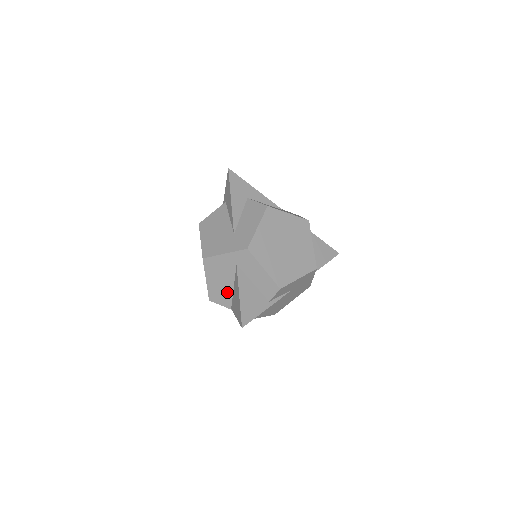
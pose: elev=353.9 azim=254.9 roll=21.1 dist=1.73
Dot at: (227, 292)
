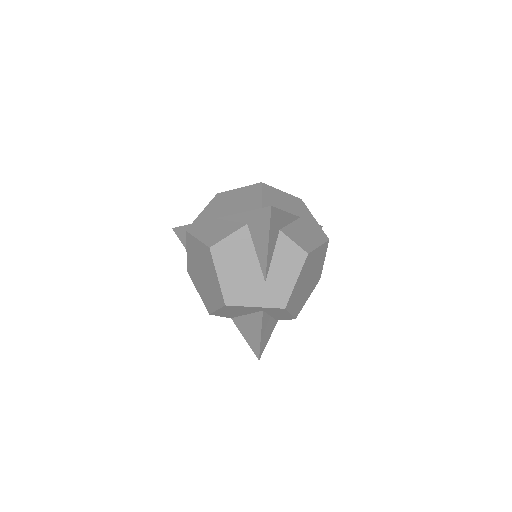
Dot at: (236, 315)
